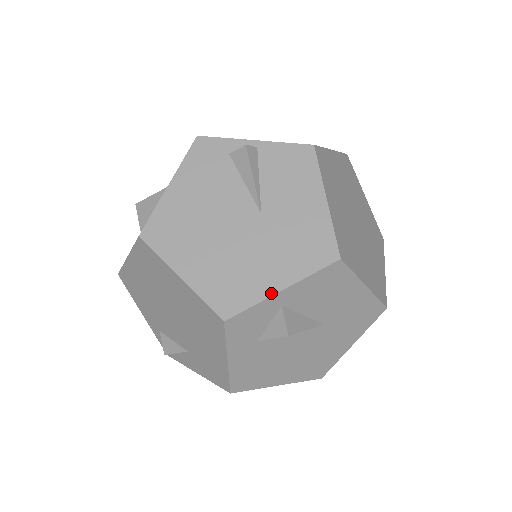
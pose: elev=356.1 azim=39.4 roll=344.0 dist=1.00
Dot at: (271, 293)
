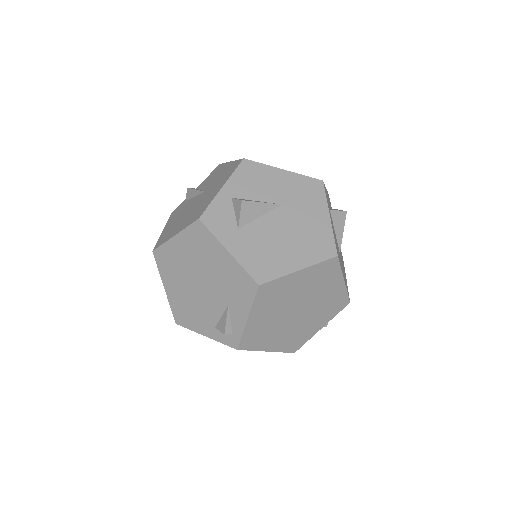
Dot at: (217, 193)
